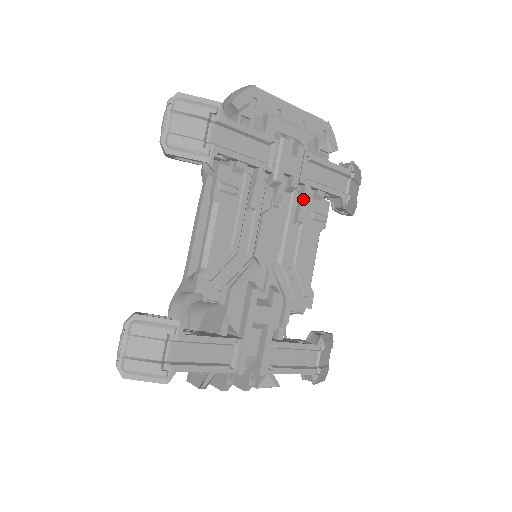
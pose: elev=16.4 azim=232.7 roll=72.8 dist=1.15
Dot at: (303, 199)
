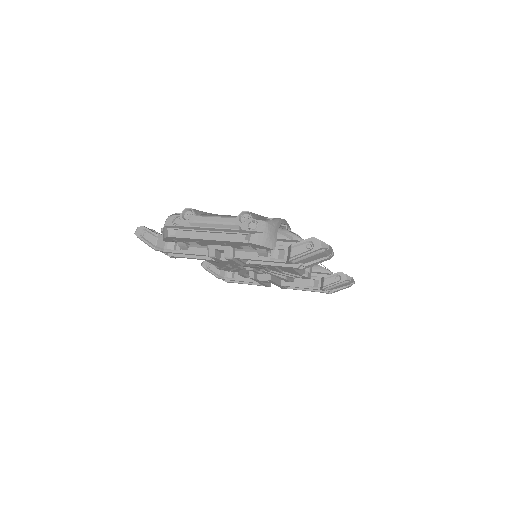
Dot at: (256, 265)
